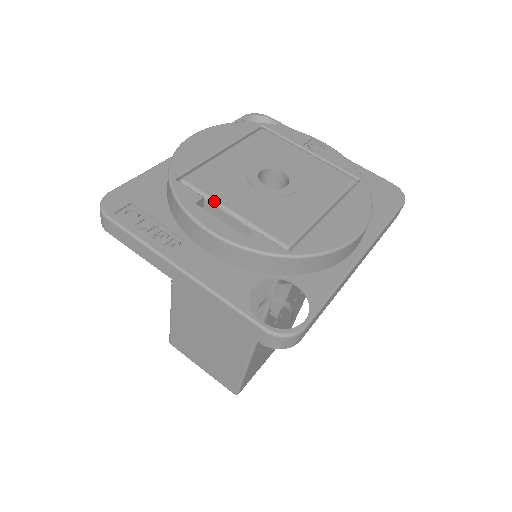
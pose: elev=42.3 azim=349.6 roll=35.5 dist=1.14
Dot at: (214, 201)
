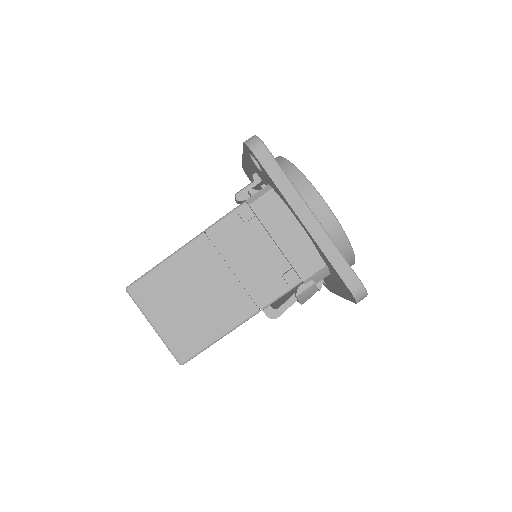
Dot at: occluded
